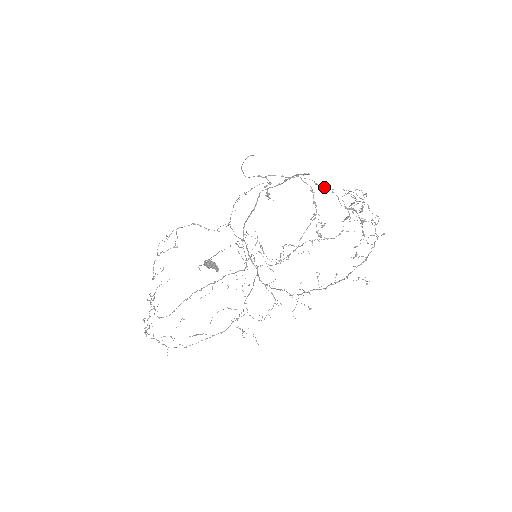
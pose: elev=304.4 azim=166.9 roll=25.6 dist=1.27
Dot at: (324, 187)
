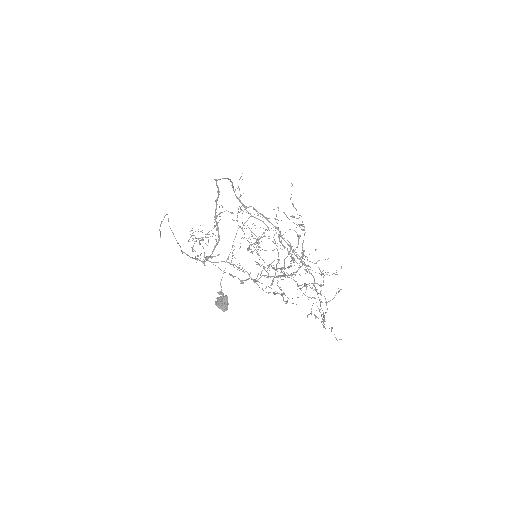
Dot at: occluded
